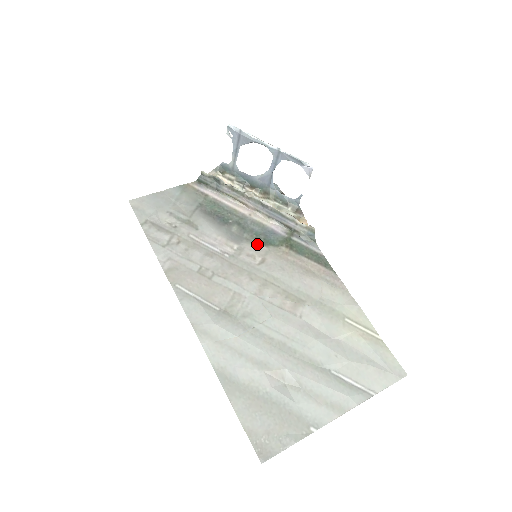
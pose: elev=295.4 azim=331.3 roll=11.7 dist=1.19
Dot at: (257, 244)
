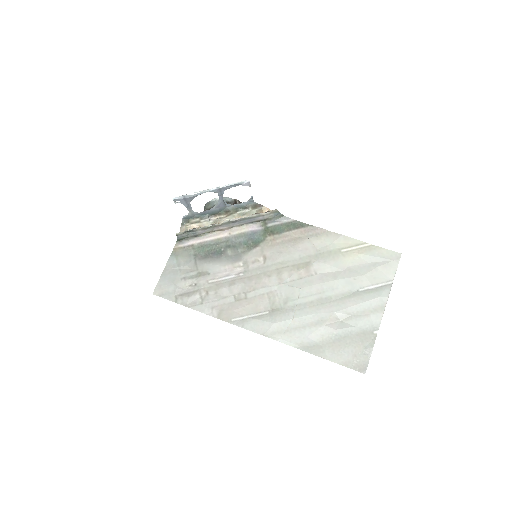
Dot at: (251, 250)
